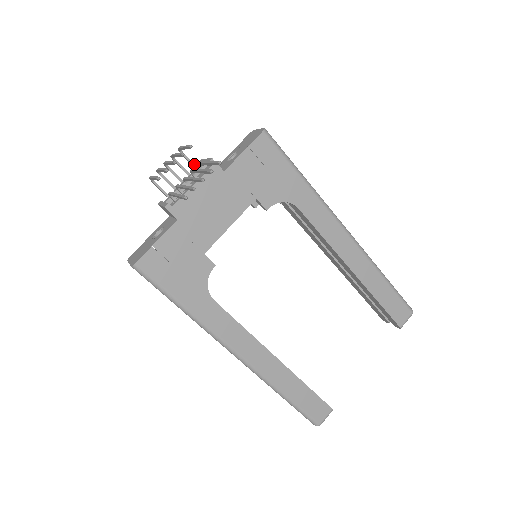
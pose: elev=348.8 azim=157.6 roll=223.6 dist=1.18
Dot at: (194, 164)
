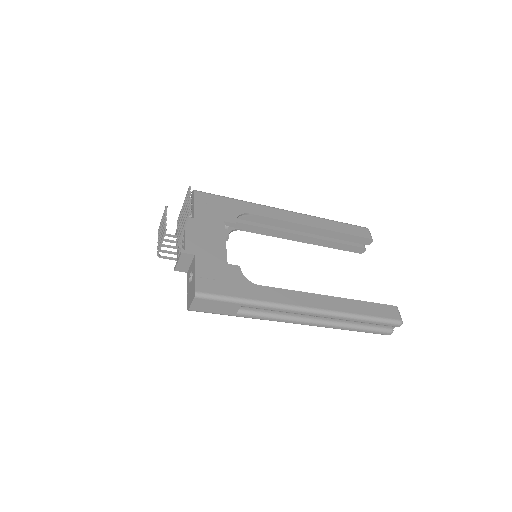
Dot at: (174, 235)
